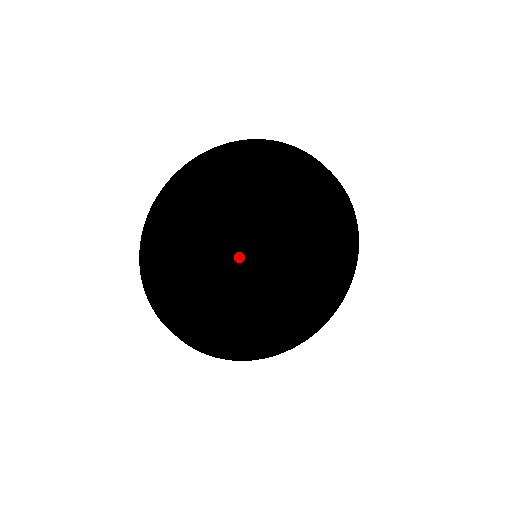
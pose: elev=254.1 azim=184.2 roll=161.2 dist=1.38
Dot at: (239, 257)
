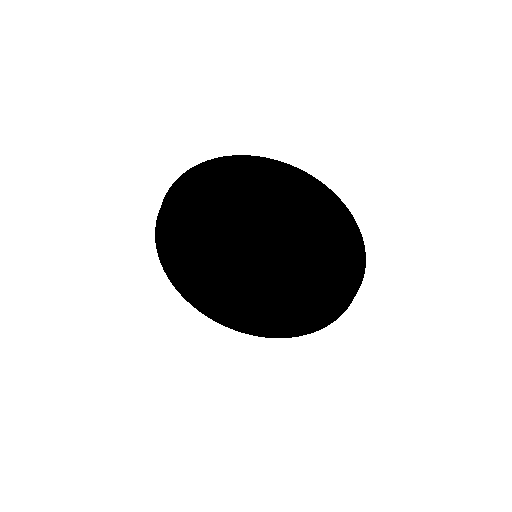
Dot at: (249, 263)
